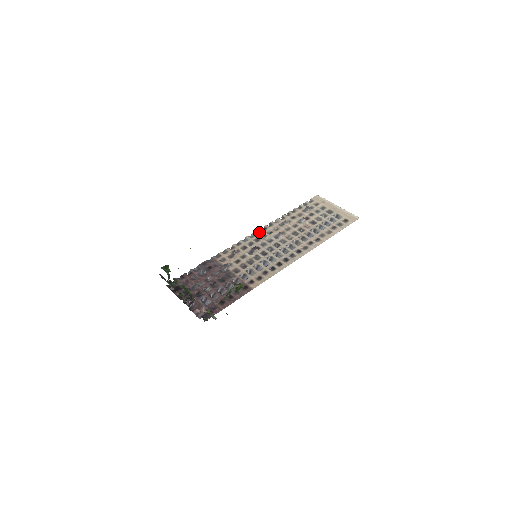
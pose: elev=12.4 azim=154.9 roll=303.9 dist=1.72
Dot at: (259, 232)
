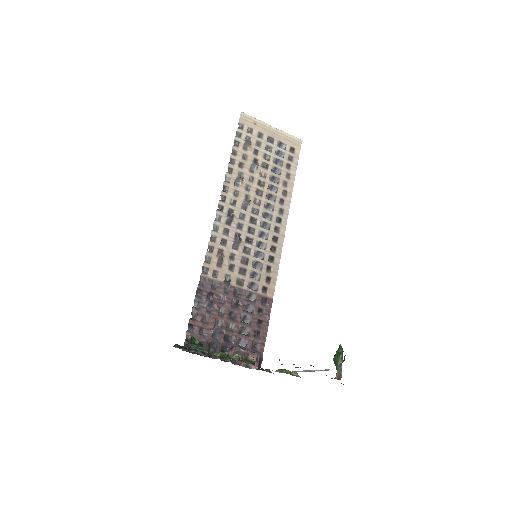
Dot at: (222, 207)
